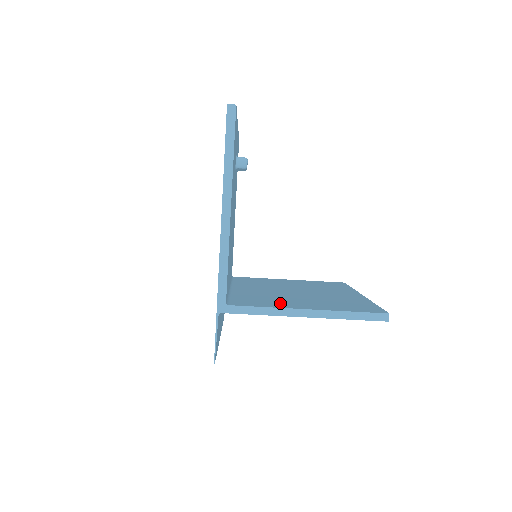
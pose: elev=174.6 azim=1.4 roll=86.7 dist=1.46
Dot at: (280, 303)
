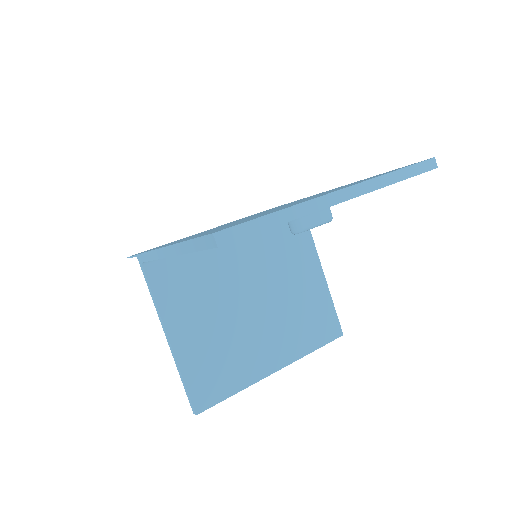
Dot at: (181, 307)
